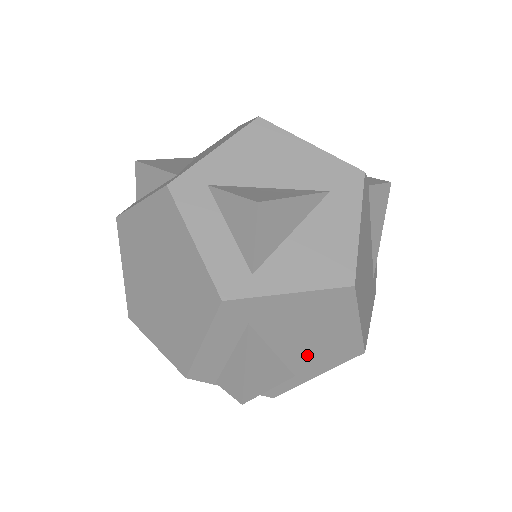
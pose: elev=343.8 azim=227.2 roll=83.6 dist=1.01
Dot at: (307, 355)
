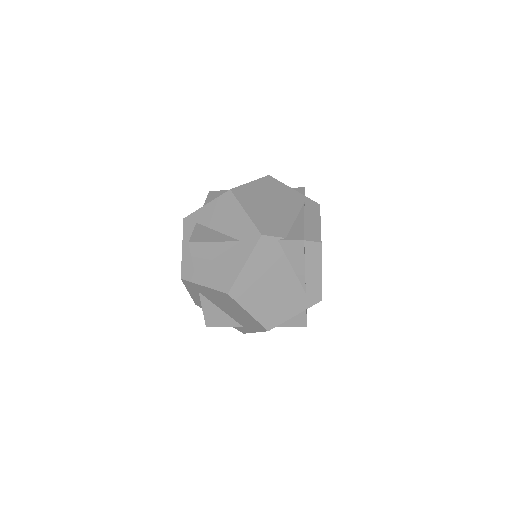
Dot at: (239, 318)
